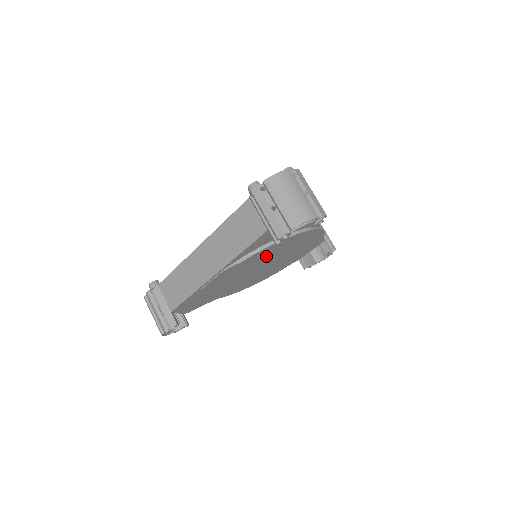
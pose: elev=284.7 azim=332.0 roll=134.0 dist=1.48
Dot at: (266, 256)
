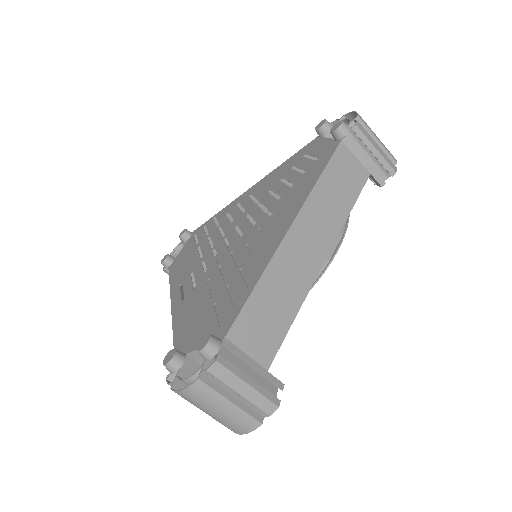
Dot at: occluded
